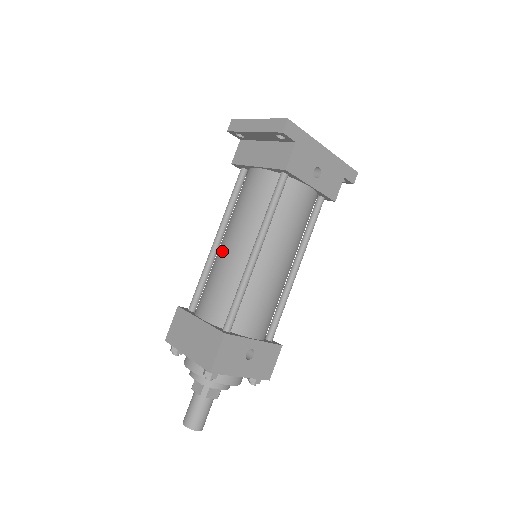
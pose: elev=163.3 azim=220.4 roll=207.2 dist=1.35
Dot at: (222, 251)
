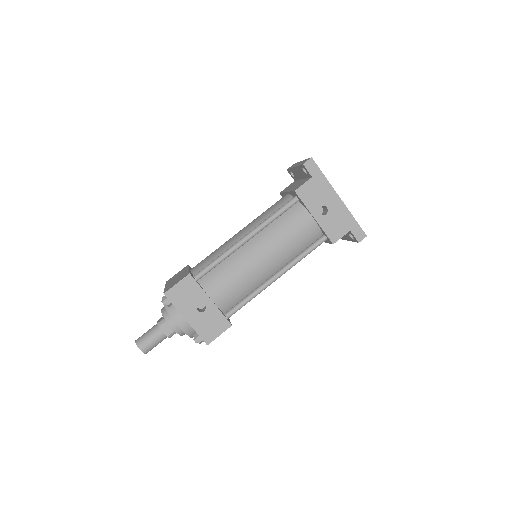
Dot at: occluded
